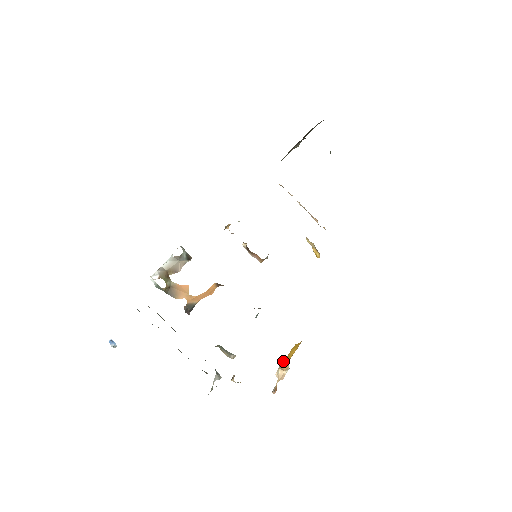
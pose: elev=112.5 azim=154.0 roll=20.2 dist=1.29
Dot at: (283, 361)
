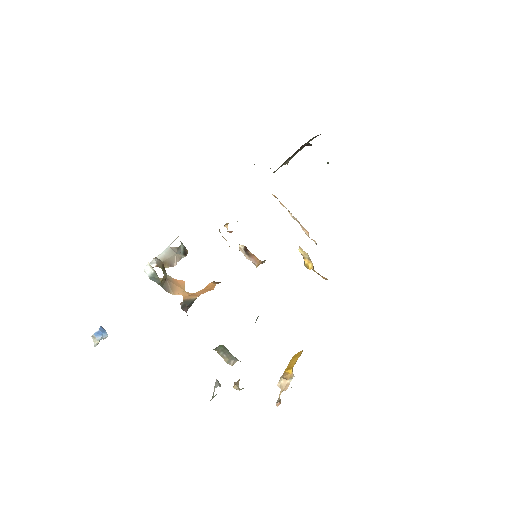
Dot at: occluded
